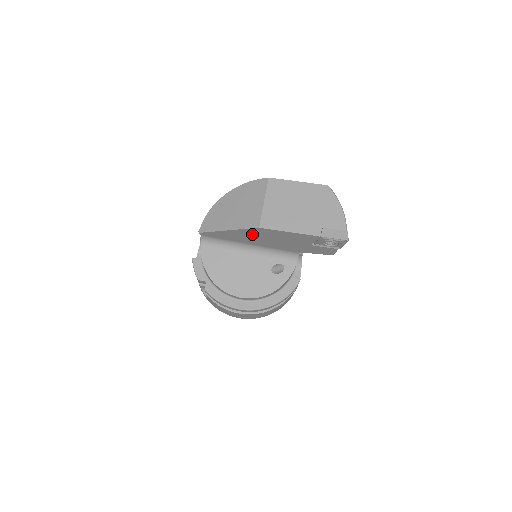
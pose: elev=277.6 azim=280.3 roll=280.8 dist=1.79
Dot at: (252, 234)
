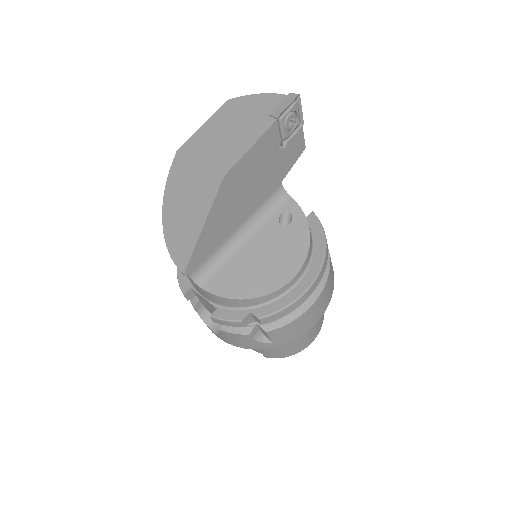
Dot at: (227, 202)
